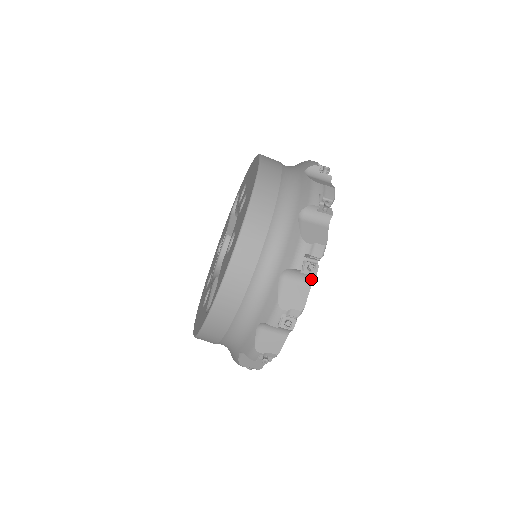
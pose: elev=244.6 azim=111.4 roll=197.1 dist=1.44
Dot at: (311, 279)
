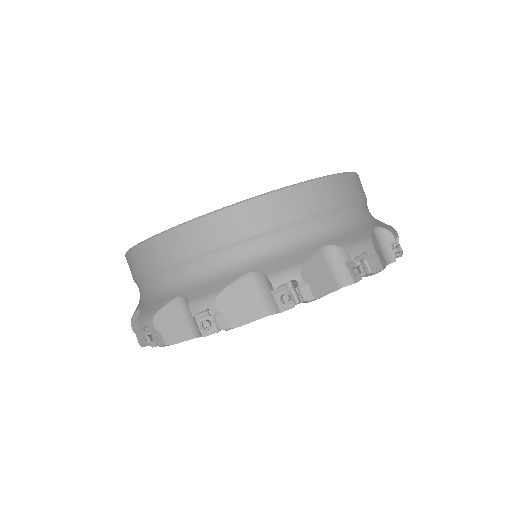
Dot at: (346, 282)
